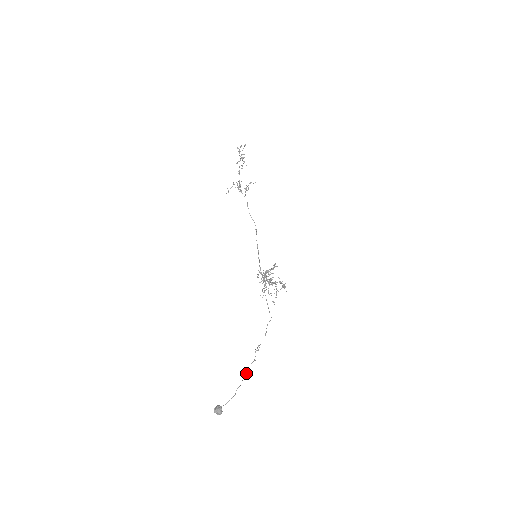
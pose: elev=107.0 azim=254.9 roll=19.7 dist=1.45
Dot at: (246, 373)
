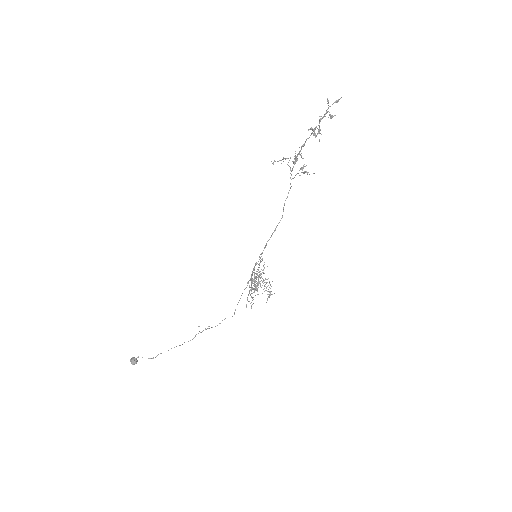
Dot at: (176, 346)
